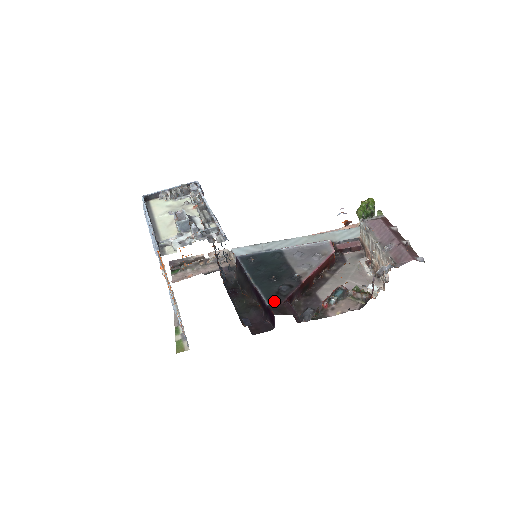
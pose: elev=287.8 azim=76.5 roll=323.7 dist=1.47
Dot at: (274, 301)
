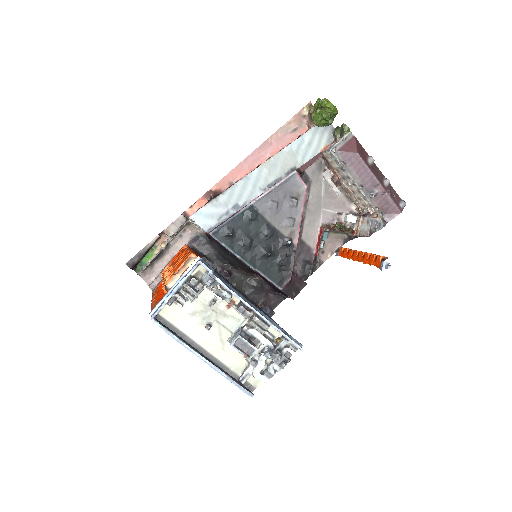
Dot at: (282, 281)
